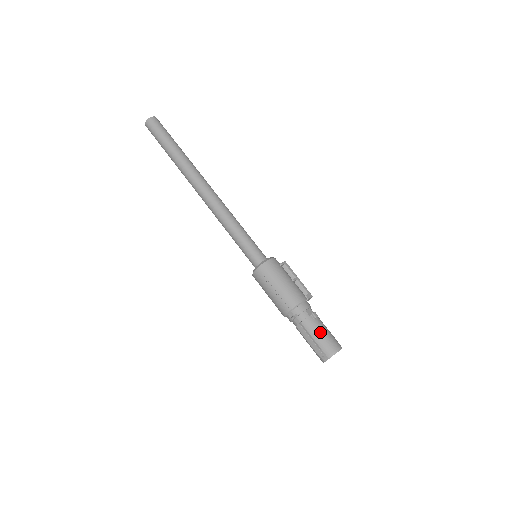
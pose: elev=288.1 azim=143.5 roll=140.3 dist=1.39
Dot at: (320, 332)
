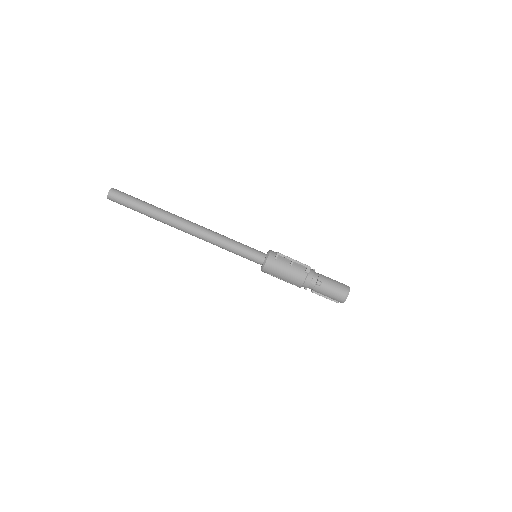
Dot at: (328, 293)
